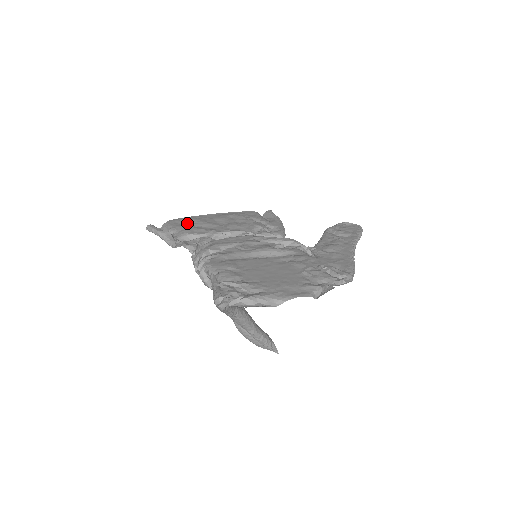
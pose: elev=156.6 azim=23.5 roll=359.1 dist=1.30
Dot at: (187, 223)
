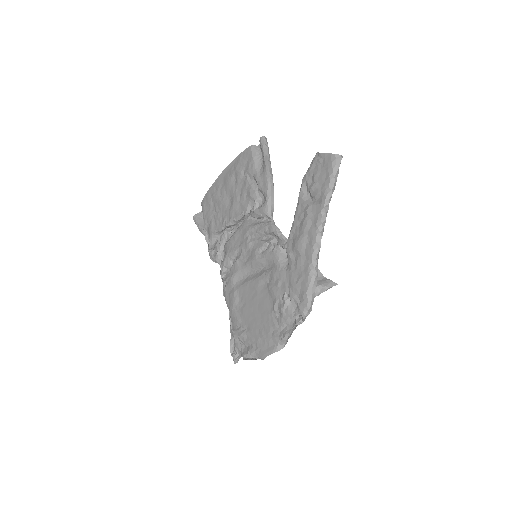
Dot at: (210, 206)
